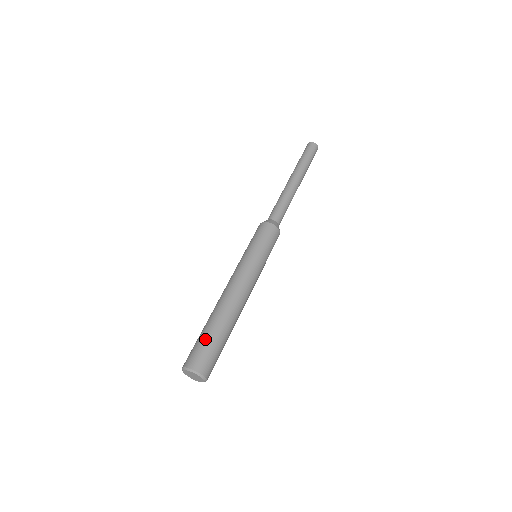
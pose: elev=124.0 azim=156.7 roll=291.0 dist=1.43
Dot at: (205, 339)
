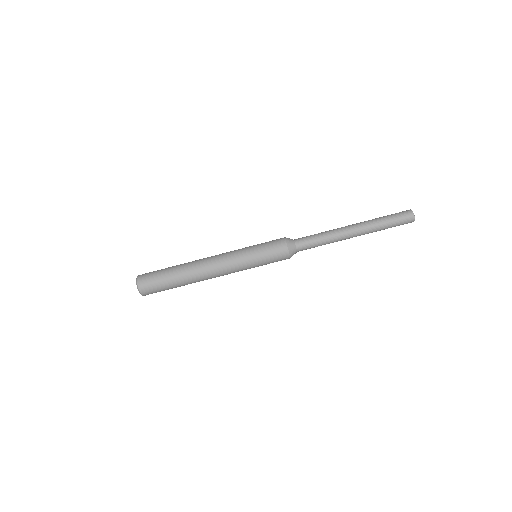
Dot at: (162, 278)
